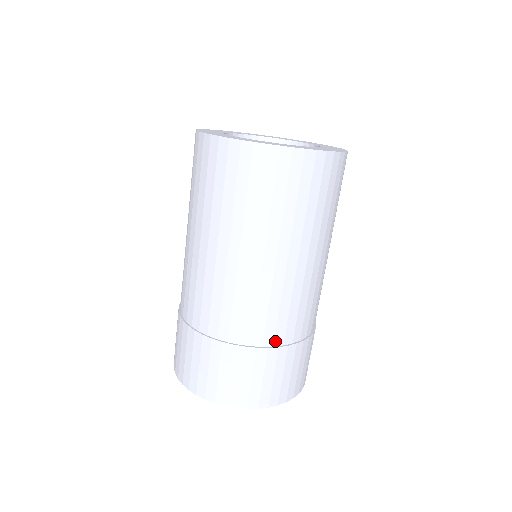
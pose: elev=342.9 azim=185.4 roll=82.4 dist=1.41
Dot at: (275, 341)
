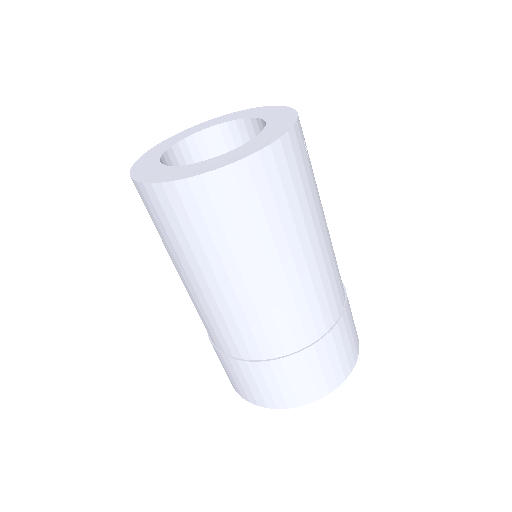
Dot at: (252, 356)
